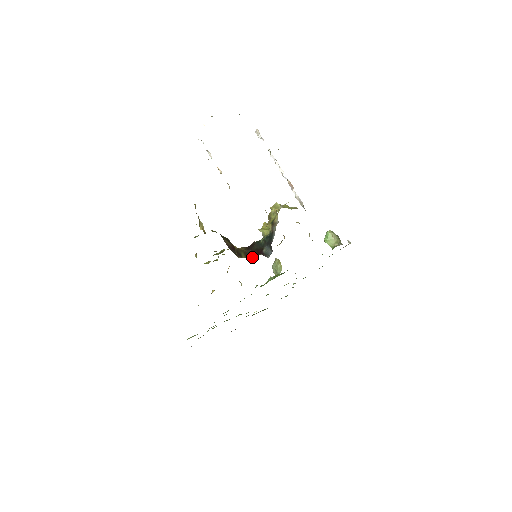
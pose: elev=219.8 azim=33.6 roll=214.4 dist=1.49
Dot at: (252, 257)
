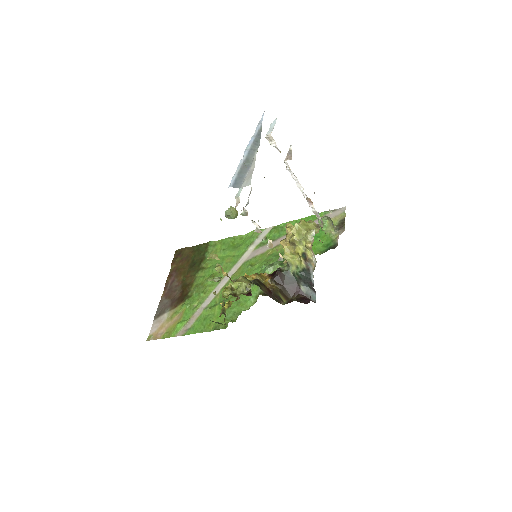
Dot at: (290, 296)
